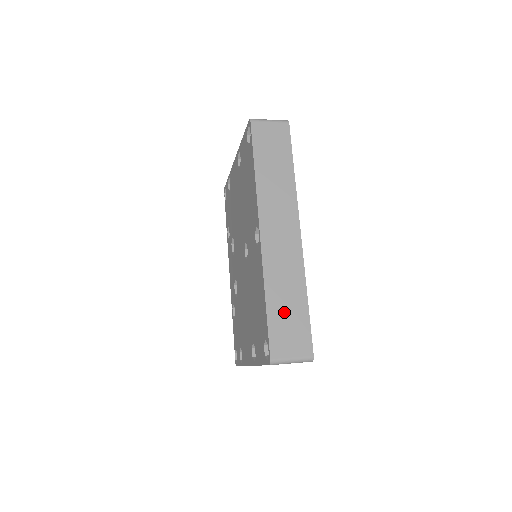
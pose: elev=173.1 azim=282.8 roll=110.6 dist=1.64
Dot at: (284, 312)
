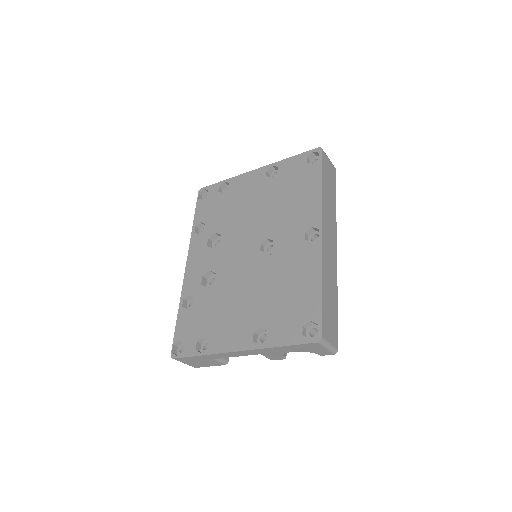
Dot at: (329, 303)
